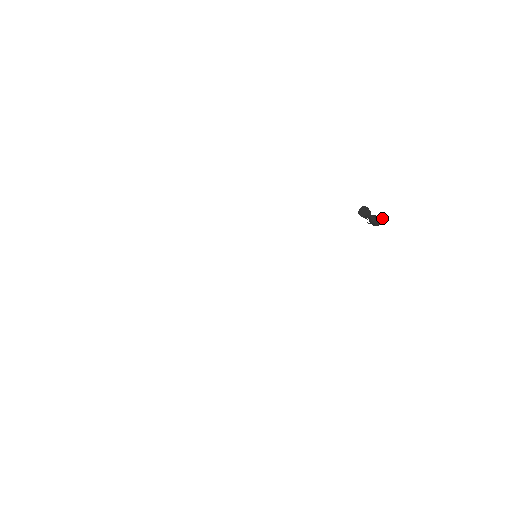
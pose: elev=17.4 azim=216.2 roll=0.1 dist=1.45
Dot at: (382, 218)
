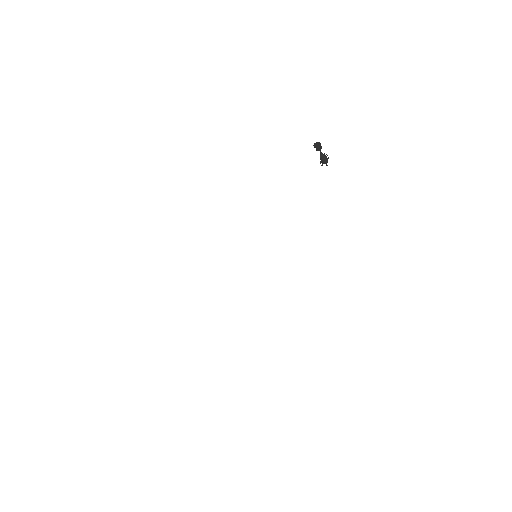
Dot at: (327, 155)
